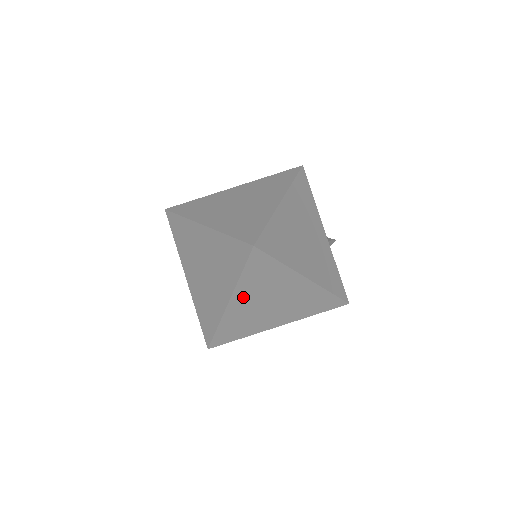
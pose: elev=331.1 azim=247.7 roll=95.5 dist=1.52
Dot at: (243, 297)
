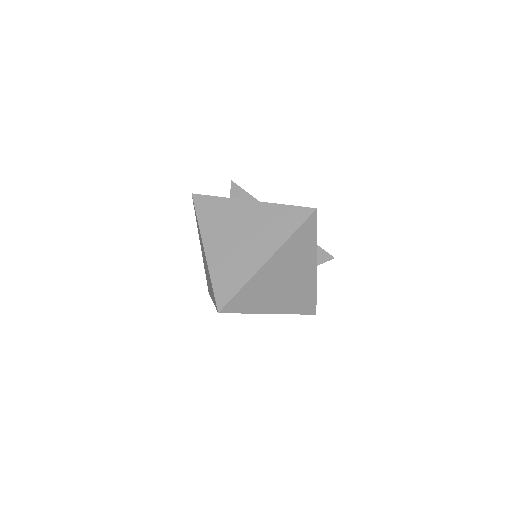
Dot at: occluded
